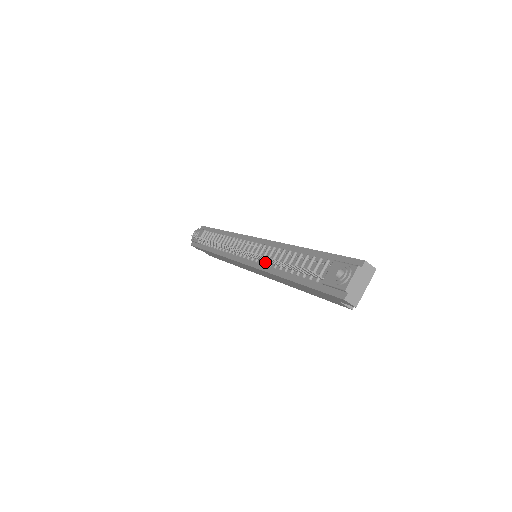
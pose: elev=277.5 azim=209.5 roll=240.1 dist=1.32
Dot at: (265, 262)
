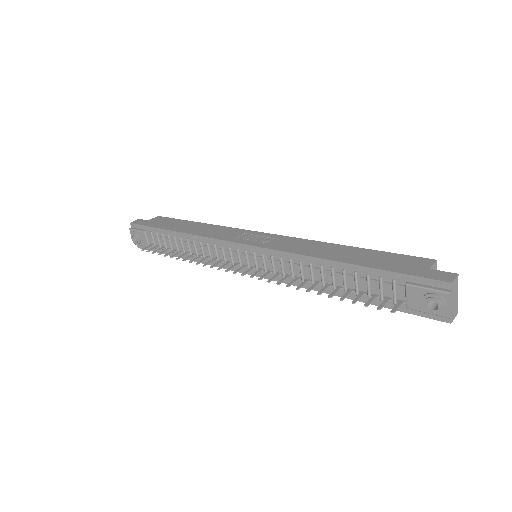
Dot at: (293, 279)
